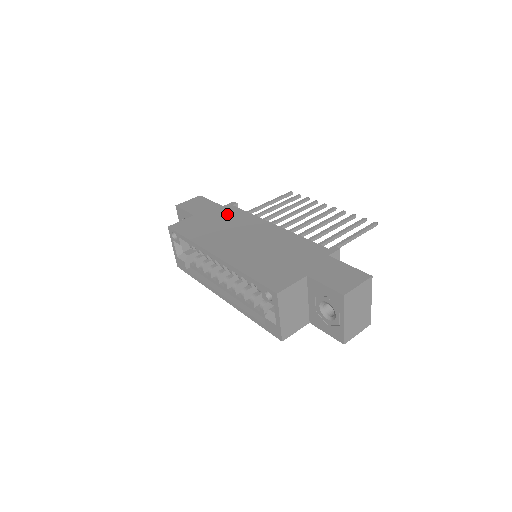
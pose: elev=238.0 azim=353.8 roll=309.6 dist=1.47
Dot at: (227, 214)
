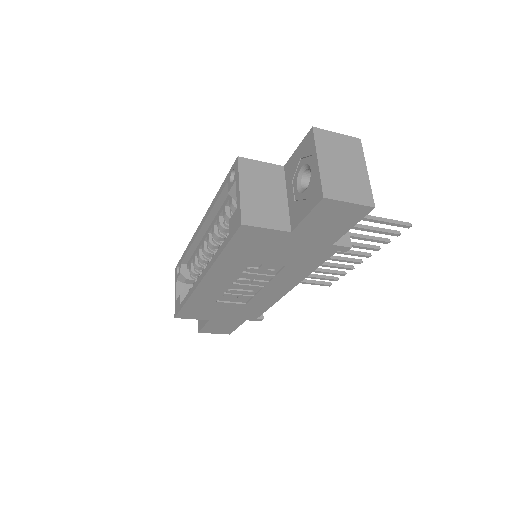
Dot at: occluded
